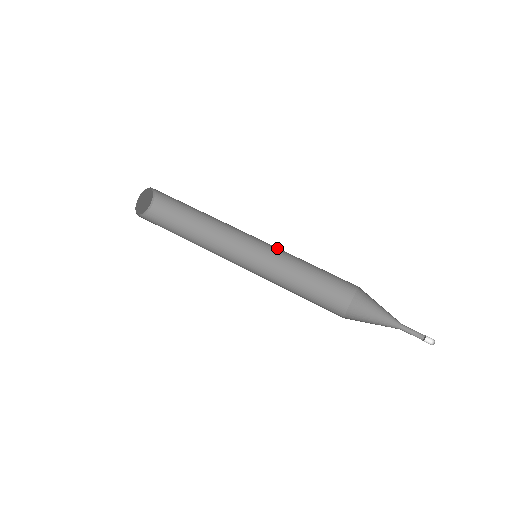
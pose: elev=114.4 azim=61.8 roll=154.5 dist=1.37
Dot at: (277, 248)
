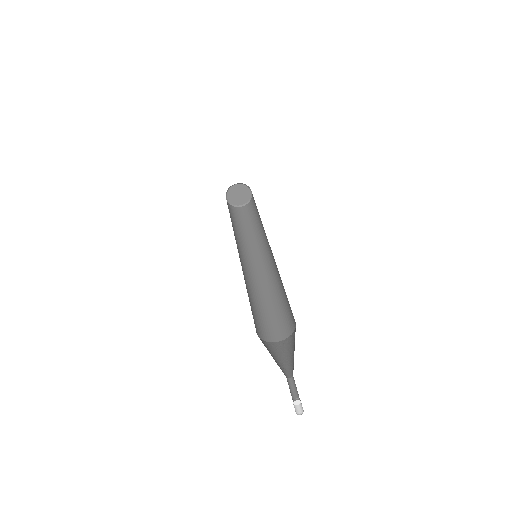
Dot at: occluded
